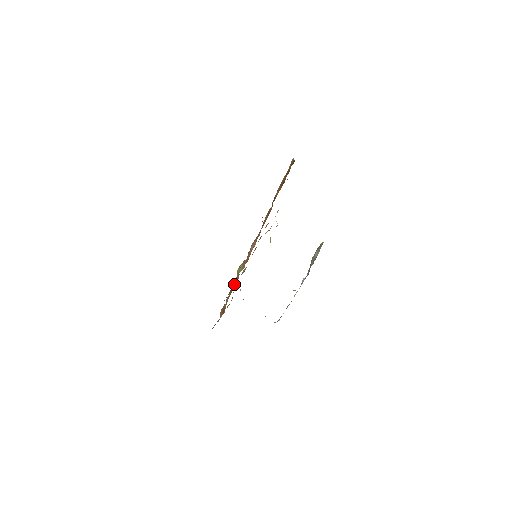
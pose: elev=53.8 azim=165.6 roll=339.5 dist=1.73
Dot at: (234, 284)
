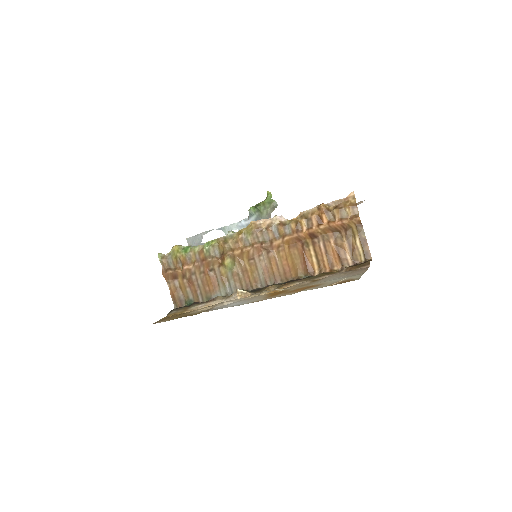
Dot at: (224, 277)
